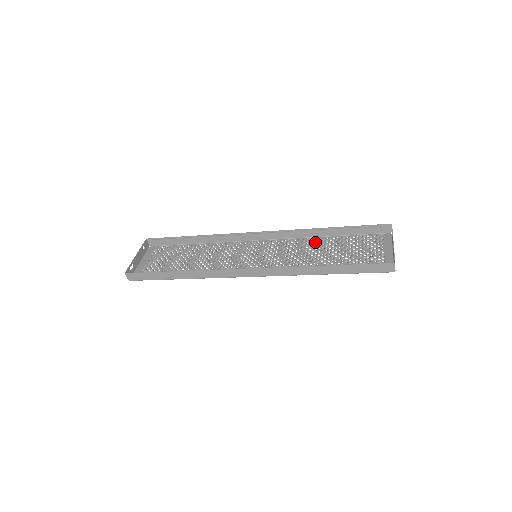
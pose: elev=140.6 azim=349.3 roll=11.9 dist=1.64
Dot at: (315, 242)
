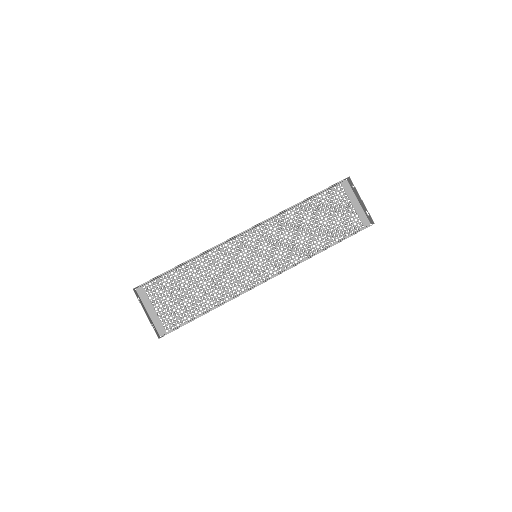
Dot at: (293, 216)
